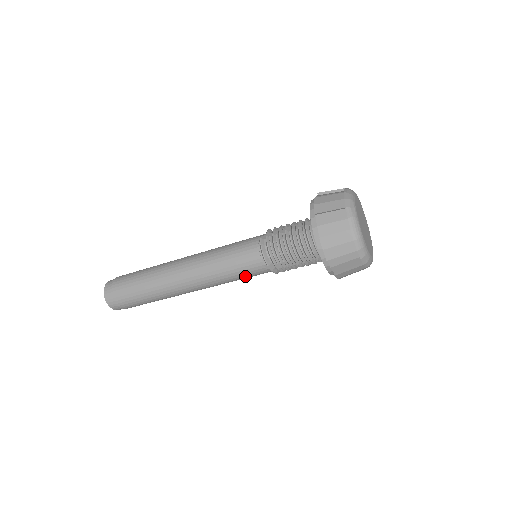
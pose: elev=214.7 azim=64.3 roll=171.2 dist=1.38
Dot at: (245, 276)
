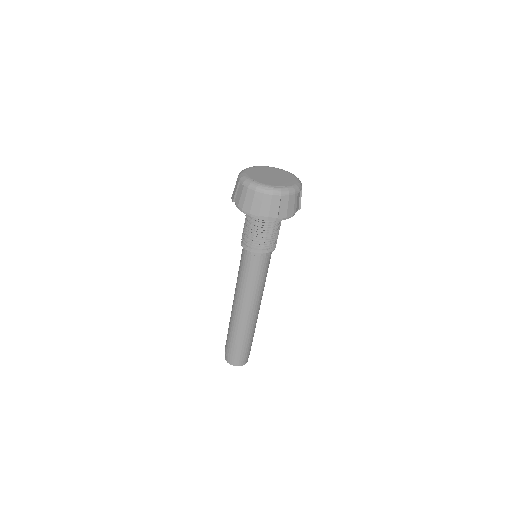
Dot at: (245, 270)
